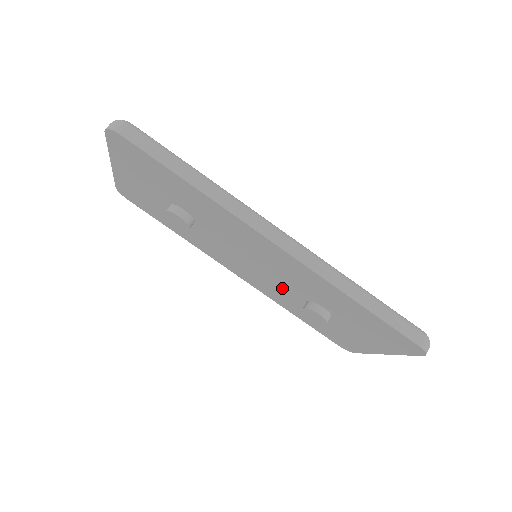
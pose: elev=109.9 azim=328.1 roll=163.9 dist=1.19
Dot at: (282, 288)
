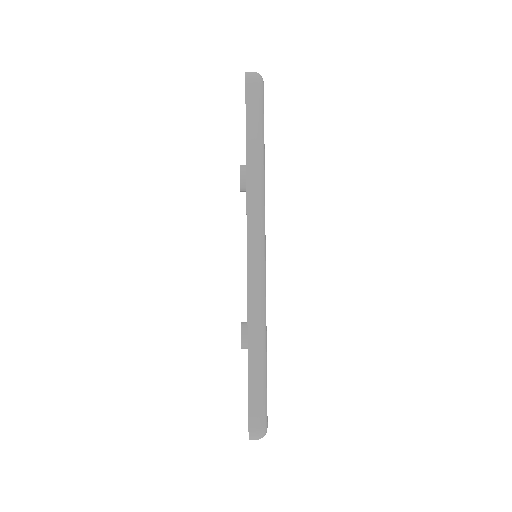
Dot at: occluded
